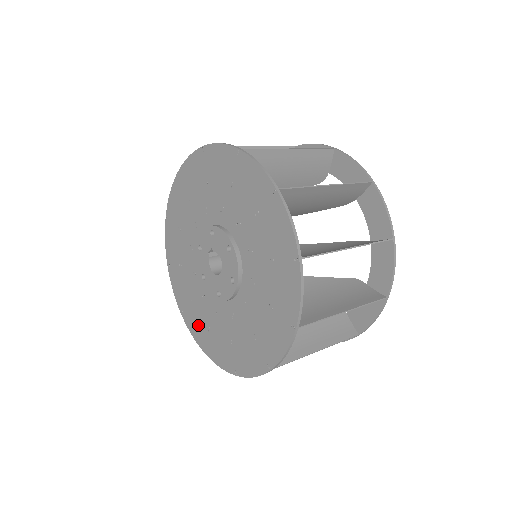
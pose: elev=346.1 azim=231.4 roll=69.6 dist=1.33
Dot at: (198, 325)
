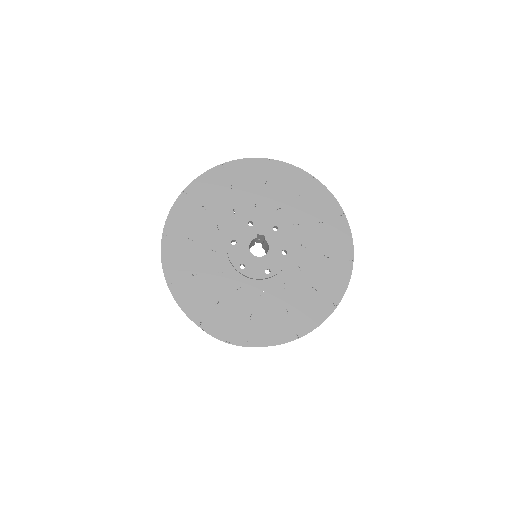
Dot at: (181, 261)
